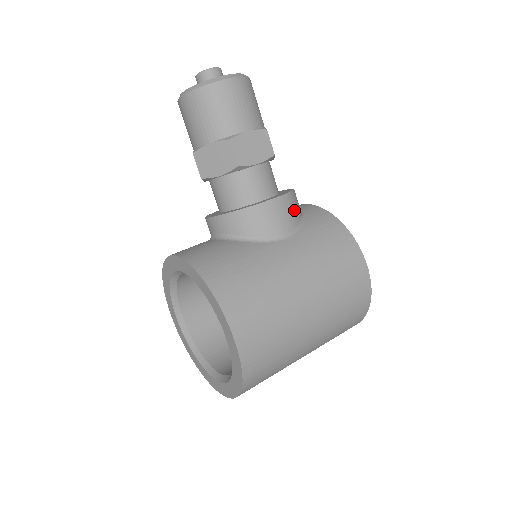
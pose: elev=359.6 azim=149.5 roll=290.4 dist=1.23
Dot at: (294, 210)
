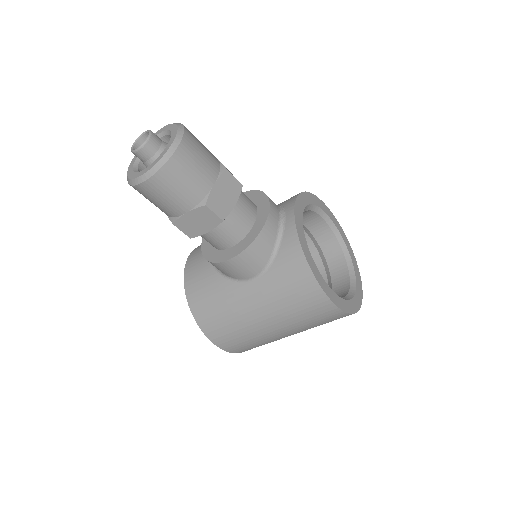
Dot at: (258, 257)
